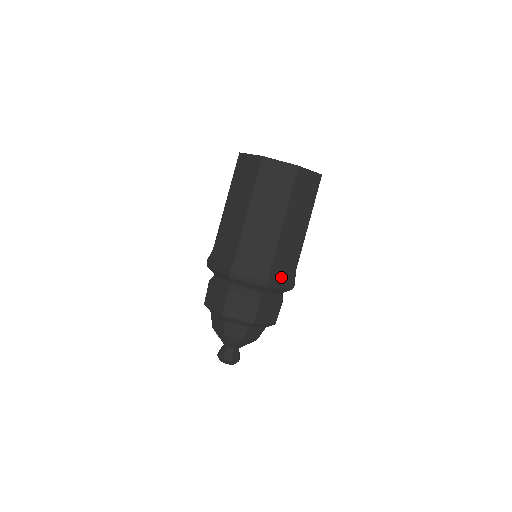
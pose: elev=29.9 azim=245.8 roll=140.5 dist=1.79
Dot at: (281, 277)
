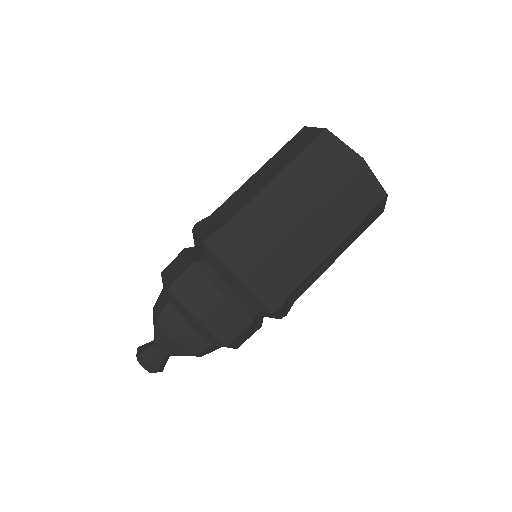
Dot at: (266, 283)
